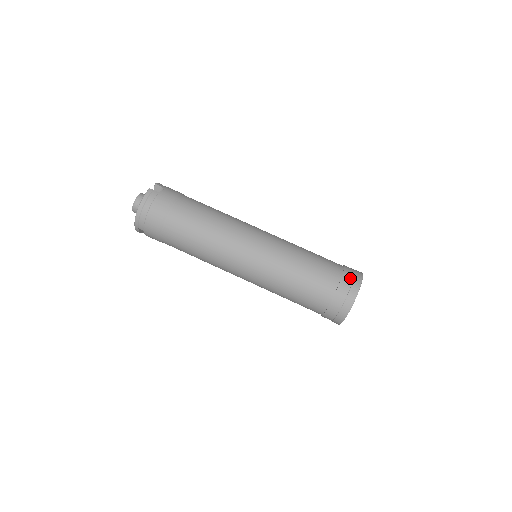
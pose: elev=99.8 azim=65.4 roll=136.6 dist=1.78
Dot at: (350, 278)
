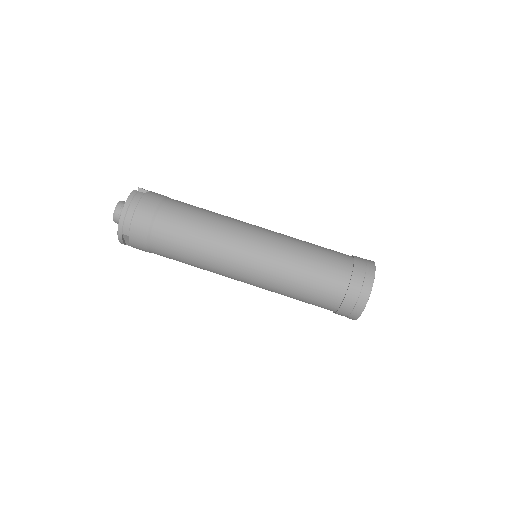
Dot at: (363, 262)
